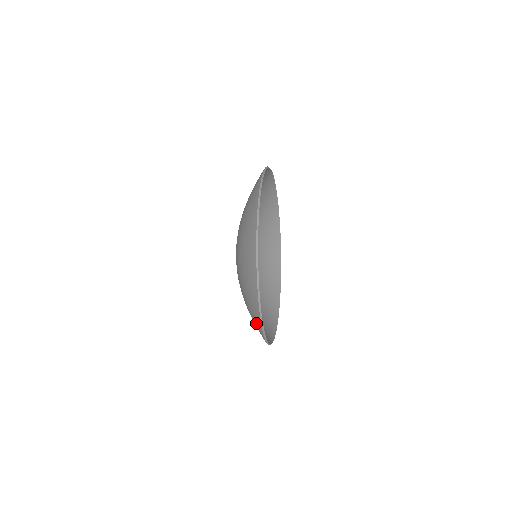
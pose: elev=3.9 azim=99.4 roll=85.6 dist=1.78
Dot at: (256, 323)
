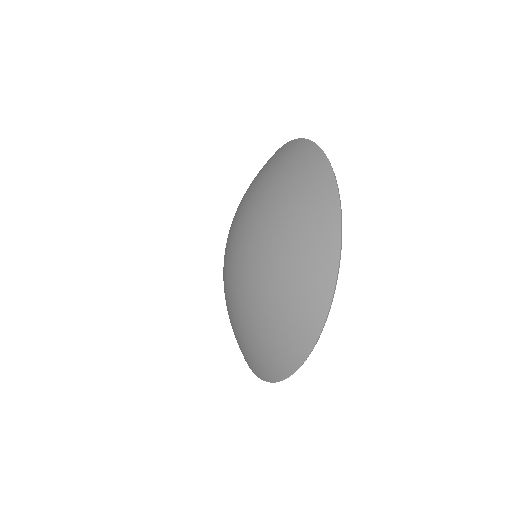
Dot at: (321, 229)
